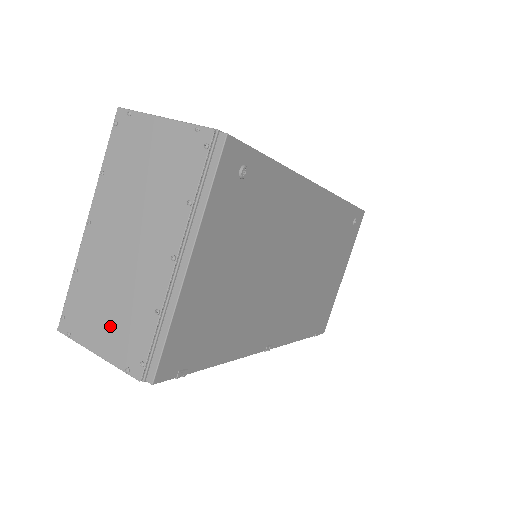
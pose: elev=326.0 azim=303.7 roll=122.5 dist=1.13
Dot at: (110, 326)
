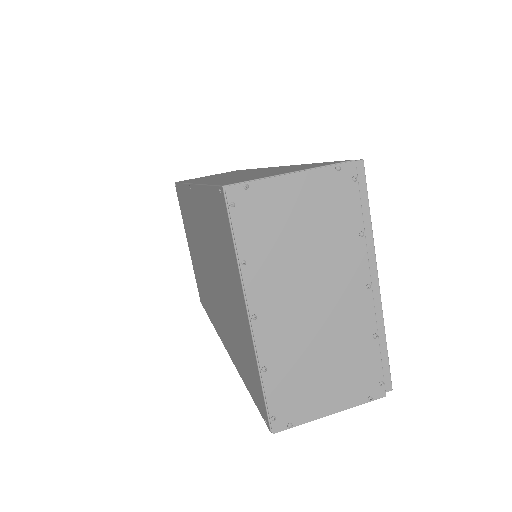
Dot at: (334, 382)
